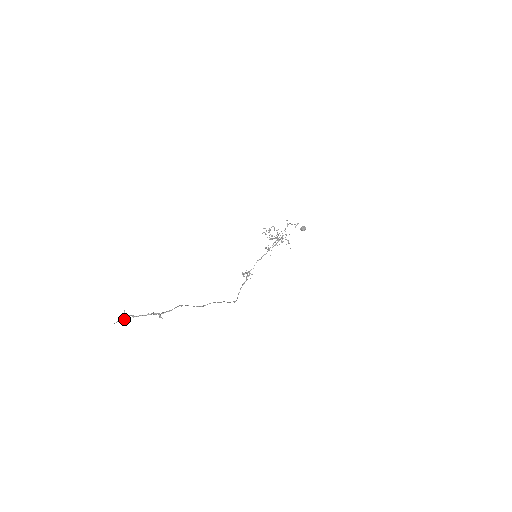
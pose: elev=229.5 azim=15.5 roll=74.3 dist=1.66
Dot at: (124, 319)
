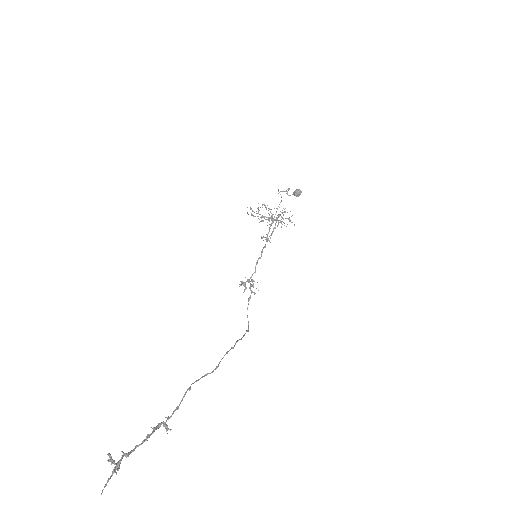
Dot at: (114, 472)
